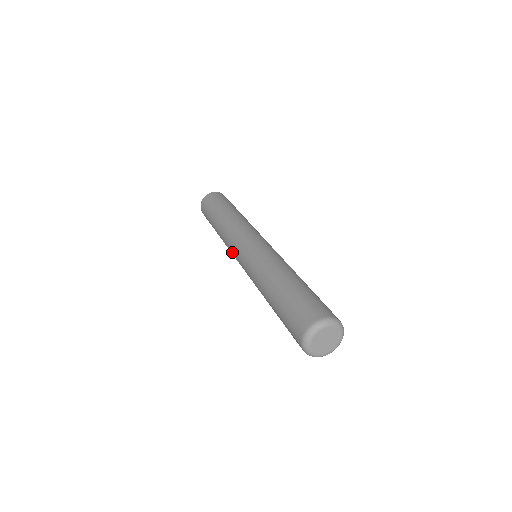
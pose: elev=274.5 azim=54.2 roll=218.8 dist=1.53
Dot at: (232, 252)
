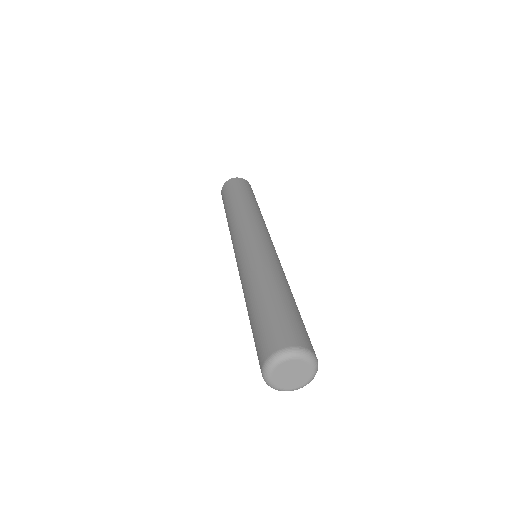
Dot at: (234, 239)
